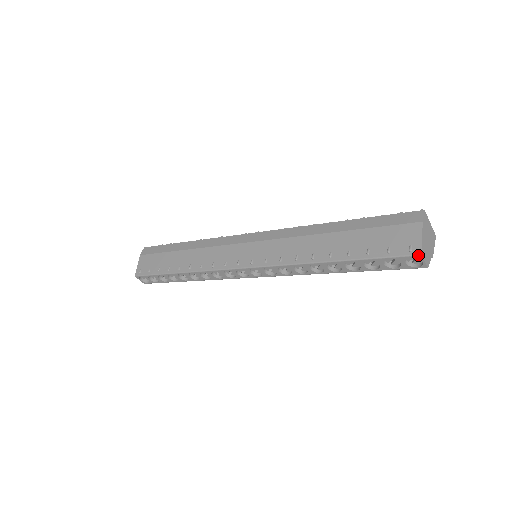
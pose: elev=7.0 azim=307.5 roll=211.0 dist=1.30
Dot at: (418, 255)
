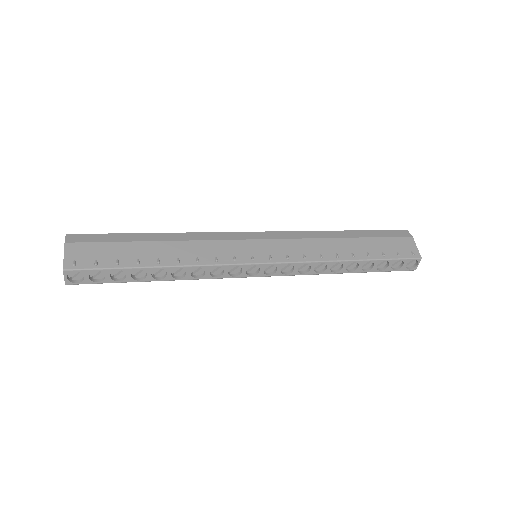
Dot at: (420, 258)
